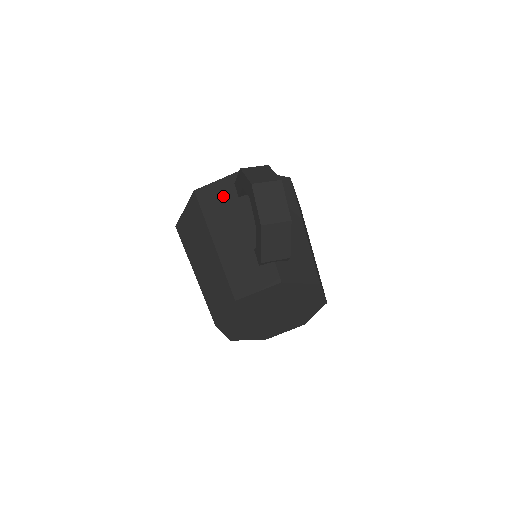
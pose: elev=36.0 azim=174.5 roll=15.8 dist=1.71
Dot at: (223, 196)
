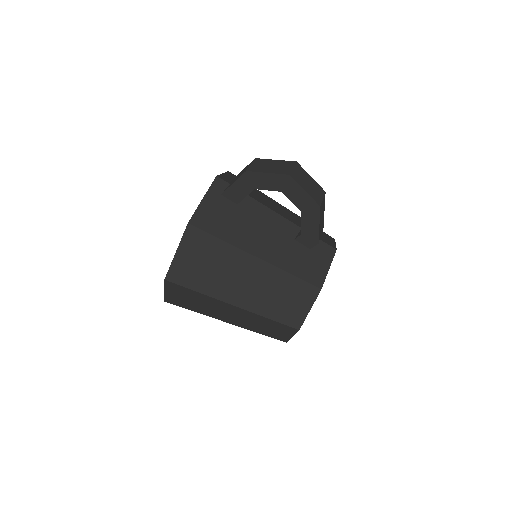
Dot at: (223, 212)
